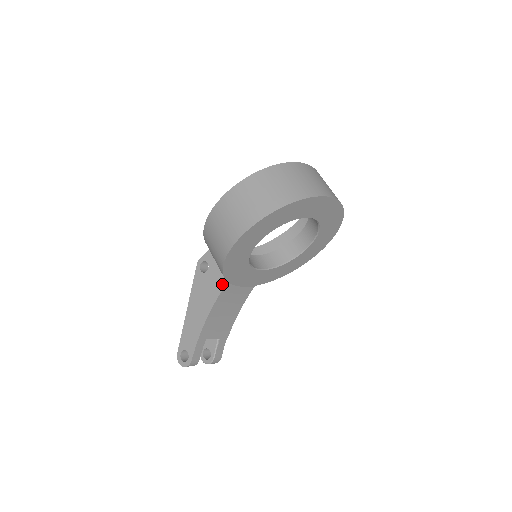
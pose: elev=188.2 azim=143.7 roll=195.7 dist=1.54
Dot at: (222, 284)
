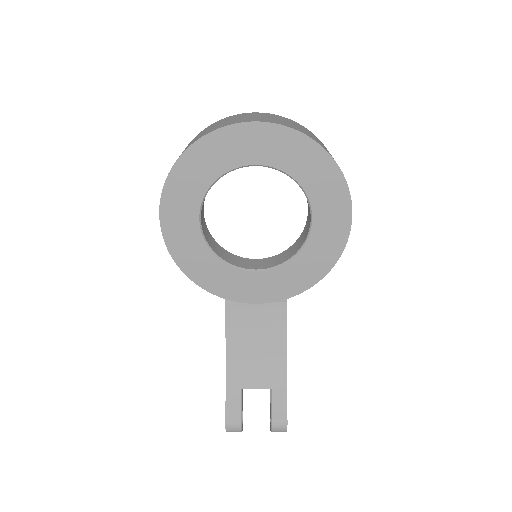
Dot at: (225, 305)
